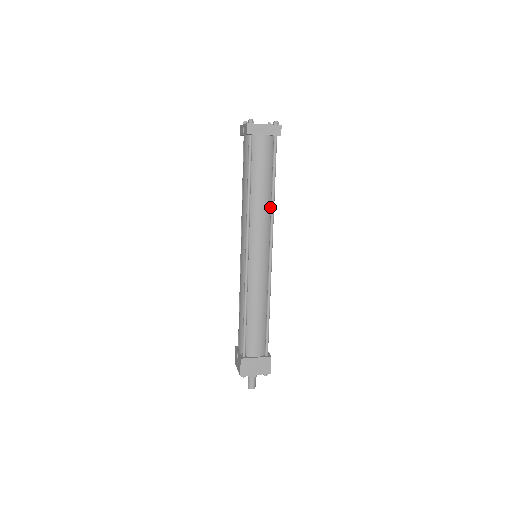
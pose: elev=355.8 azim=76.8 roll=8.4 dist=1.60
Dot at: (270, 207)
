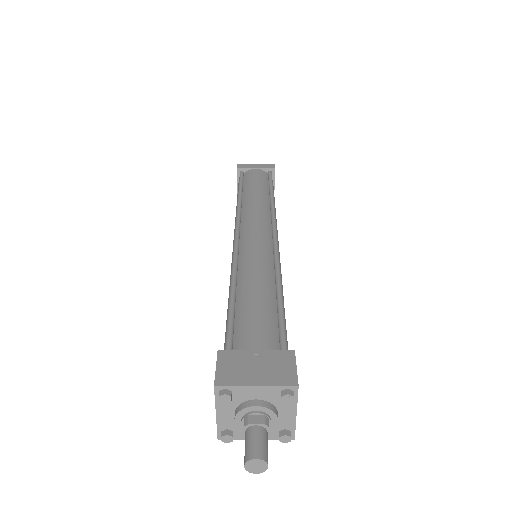
Dot at: (269, 206)
